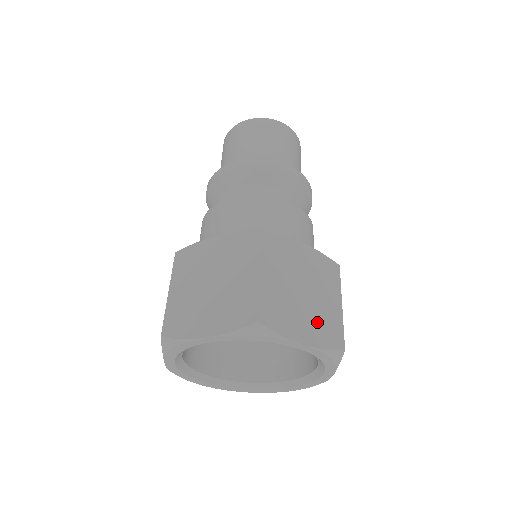
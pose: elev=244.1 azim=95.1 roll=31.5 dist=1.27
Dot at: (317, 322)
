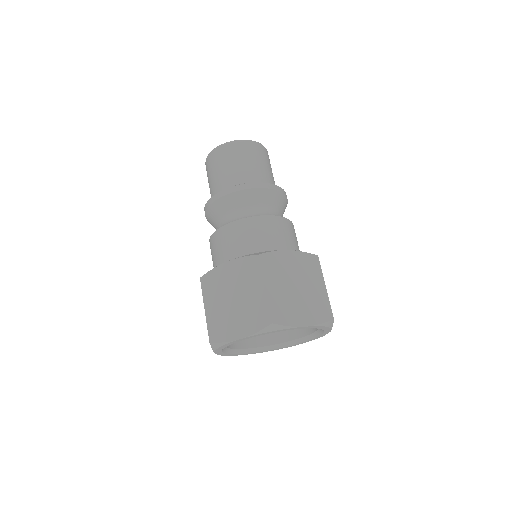
Dot at: (311, 307)
